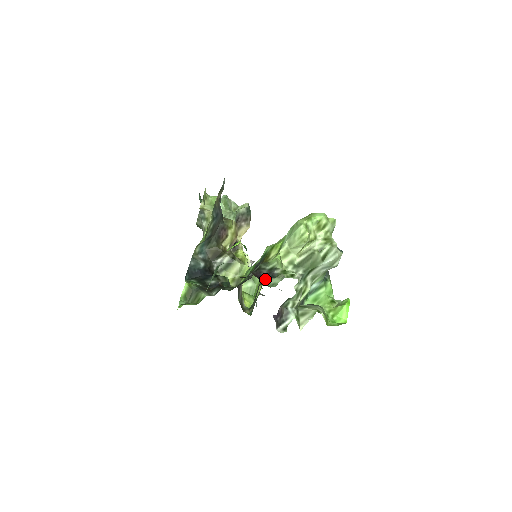
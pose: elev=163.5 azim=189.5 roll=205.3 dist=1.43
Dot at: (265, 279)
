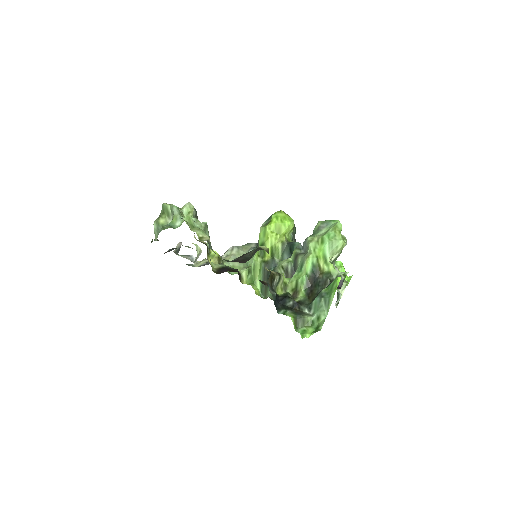
Dot at: (340, 287)
